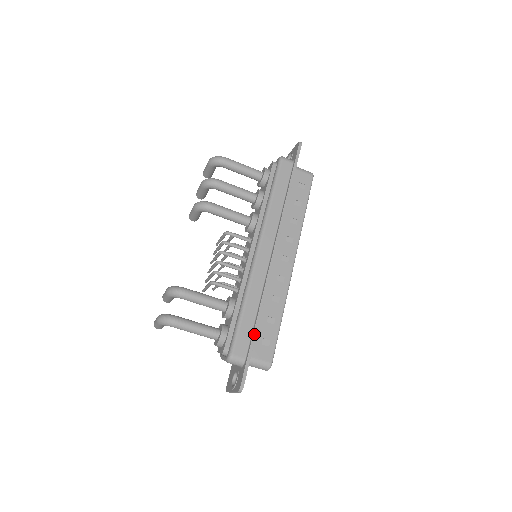
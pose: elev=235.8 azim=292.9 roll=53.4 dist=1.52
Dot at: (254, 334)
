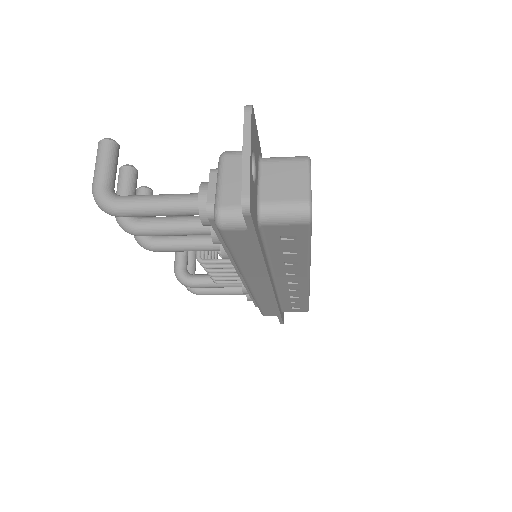
Dot at: (278, 315)
